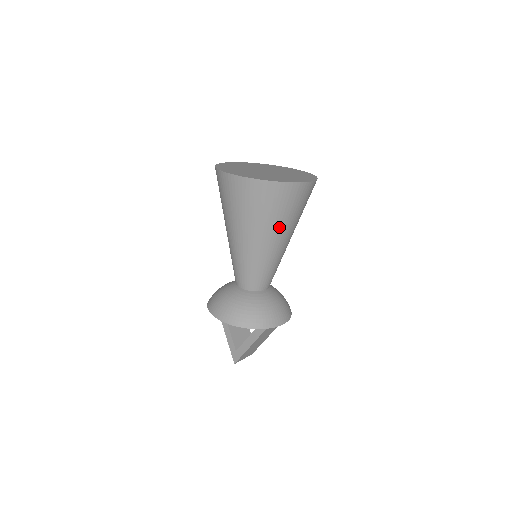
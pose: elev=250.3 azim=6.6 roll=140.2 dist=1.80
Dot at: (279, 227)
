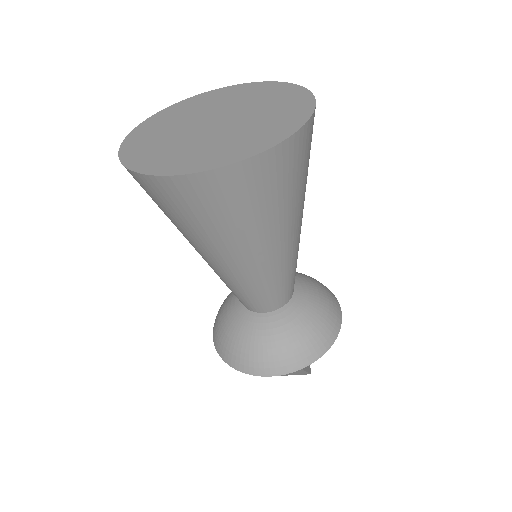
Dot at: (201, 239)
